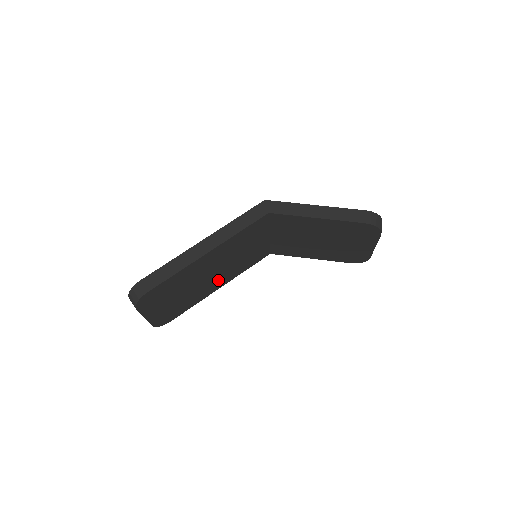
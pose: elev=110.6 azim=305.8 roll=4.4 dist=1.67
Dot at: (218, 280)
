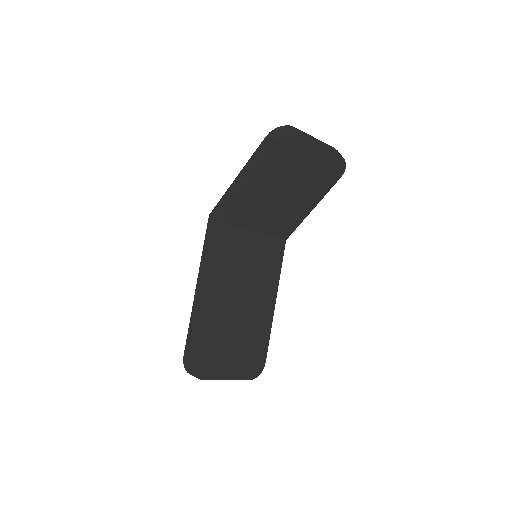
Dot at: (260, 300)
